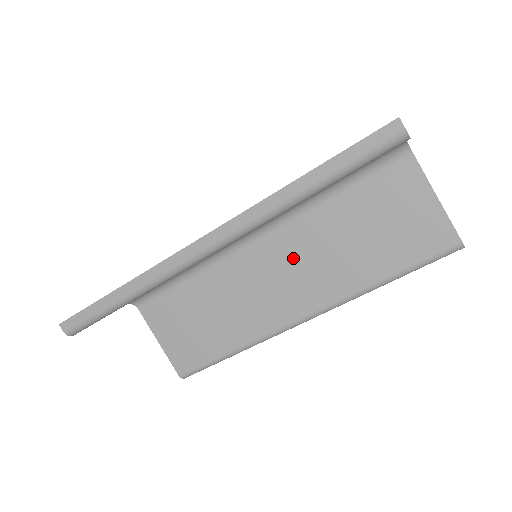
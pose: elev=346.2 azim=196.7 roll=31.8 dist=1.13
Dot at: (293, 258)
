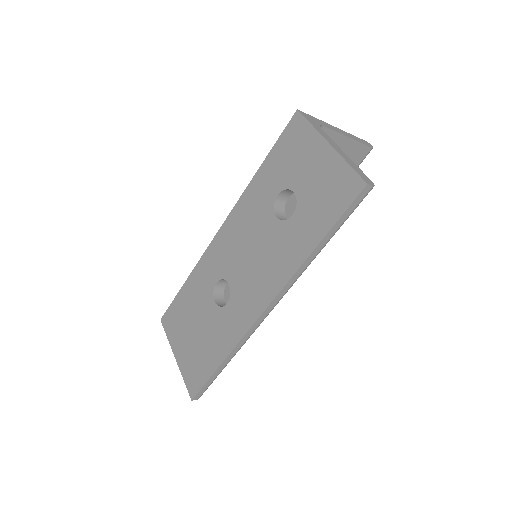
Dot at: occluded
